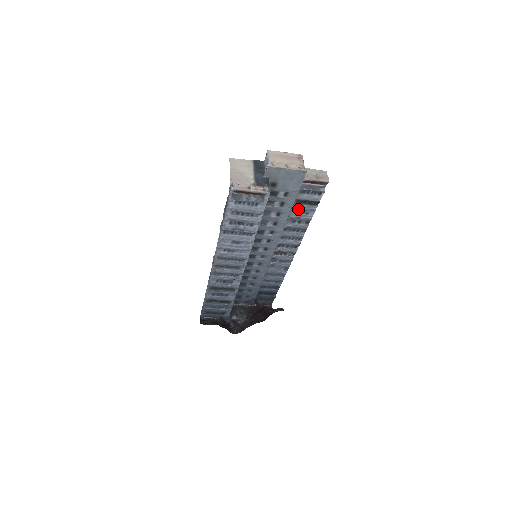
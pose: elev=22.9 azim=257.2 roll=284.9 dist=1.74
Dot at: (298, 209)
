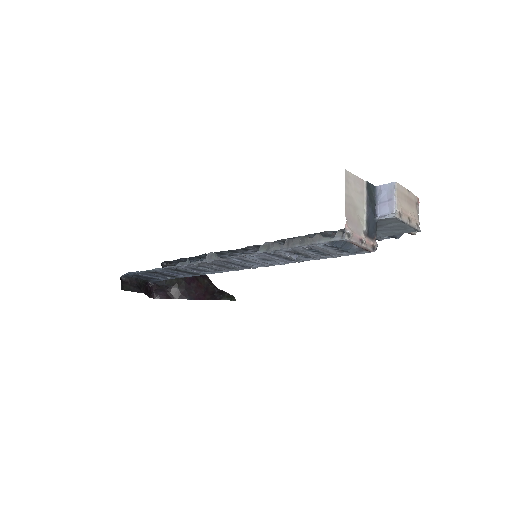
Dot at: occluded
